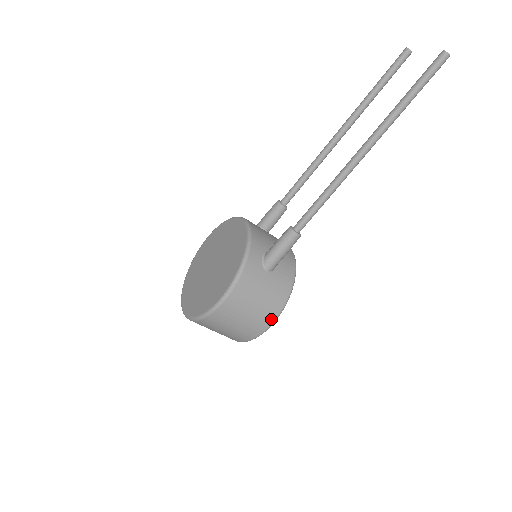
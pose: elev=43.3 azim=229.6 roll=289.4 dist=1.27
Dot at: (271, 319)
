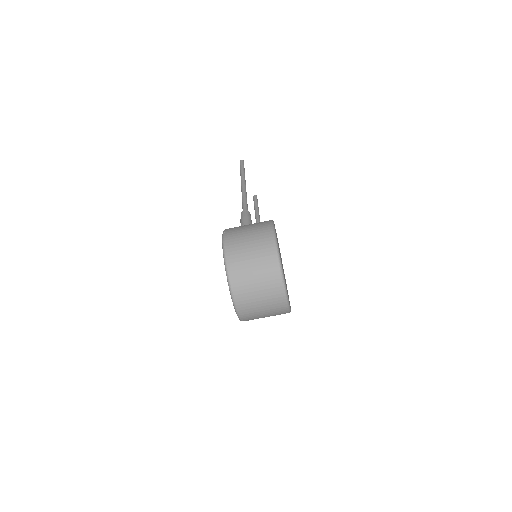
Dot at: (268, 225)
